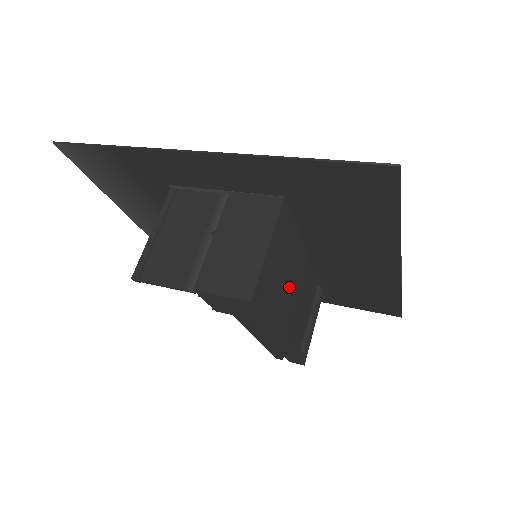
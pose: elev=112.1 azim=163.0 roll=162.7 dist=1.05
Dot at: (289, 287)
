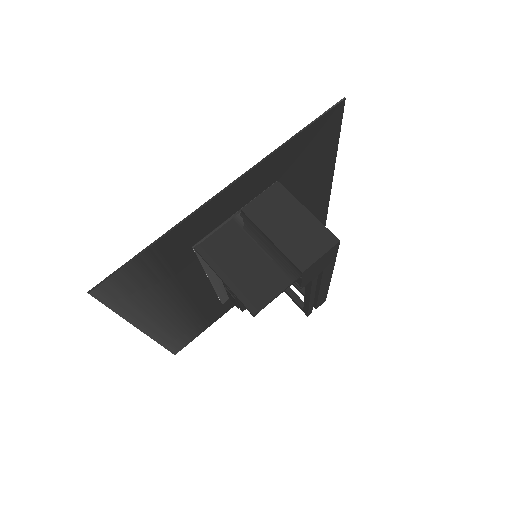
Dot at: occluded
